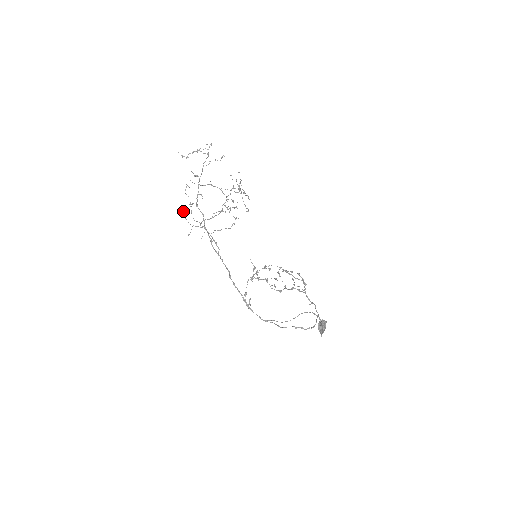
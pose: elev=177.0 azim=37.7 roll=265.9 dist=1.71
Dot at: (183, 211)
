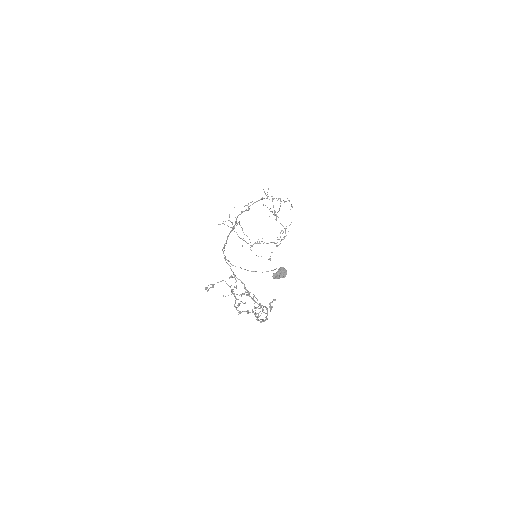
Dot at: occluded
